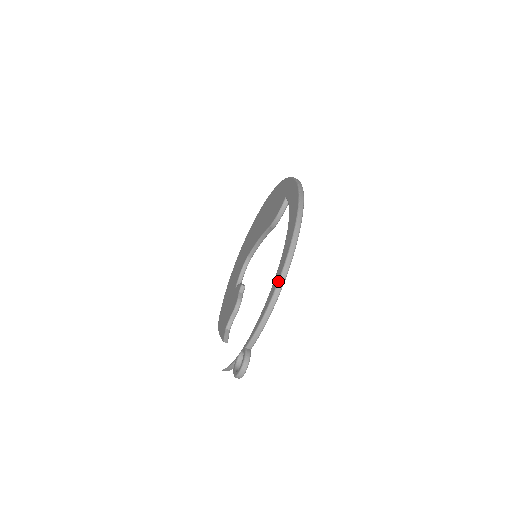
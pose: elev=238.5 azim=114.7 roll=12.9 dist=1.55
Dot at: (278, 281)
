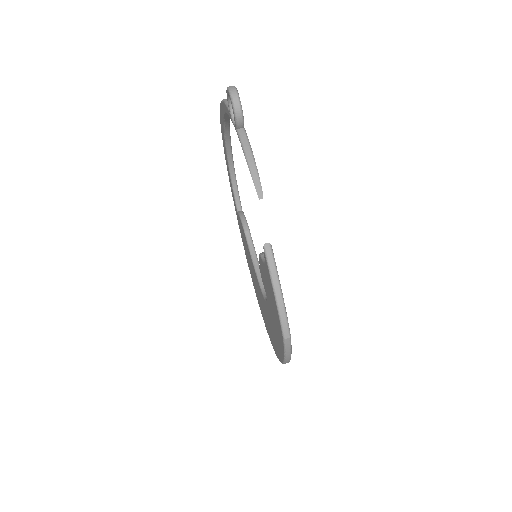
Dot at: occluded
